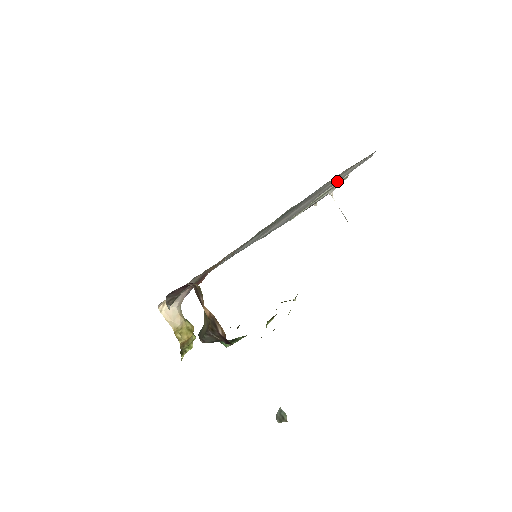
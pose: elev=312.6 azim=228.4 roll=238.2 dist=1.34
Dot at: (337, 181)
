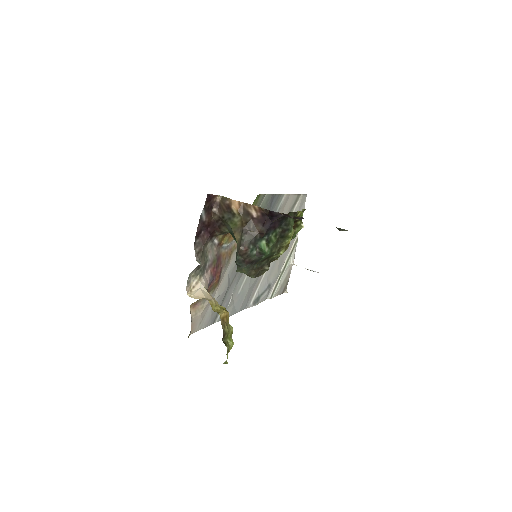
Dot at: occluded
